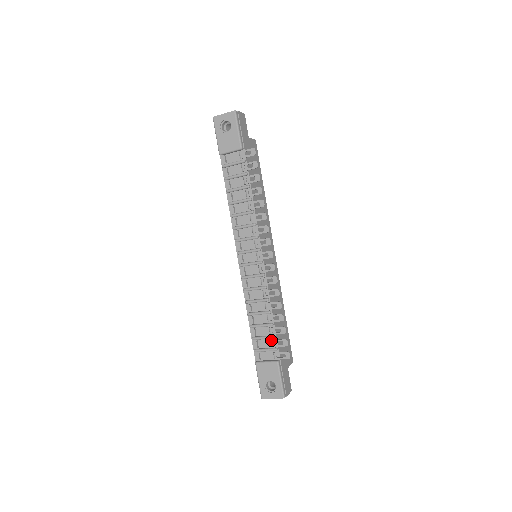
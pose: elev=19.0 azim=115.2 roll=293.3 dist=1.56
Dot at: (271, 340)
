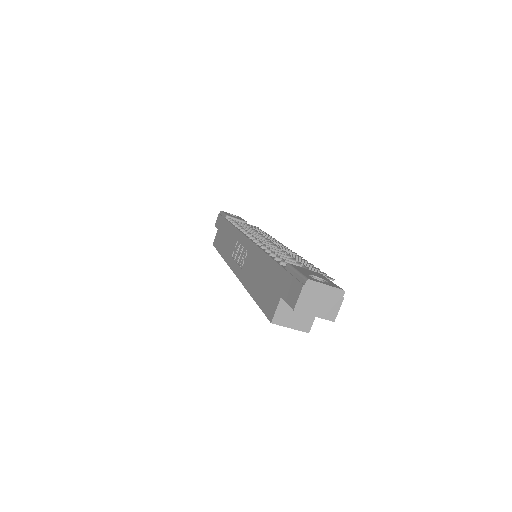
Dot at: (303, 266)
